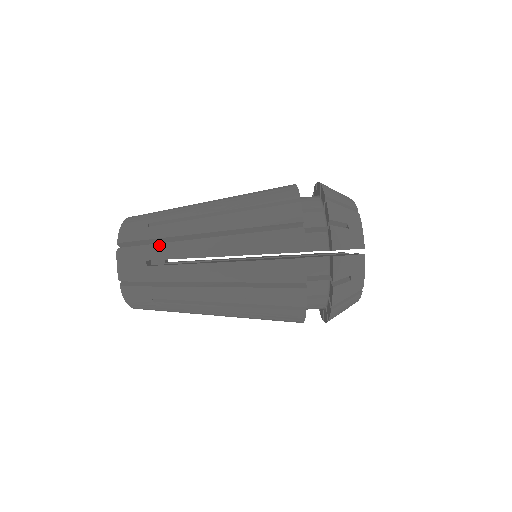
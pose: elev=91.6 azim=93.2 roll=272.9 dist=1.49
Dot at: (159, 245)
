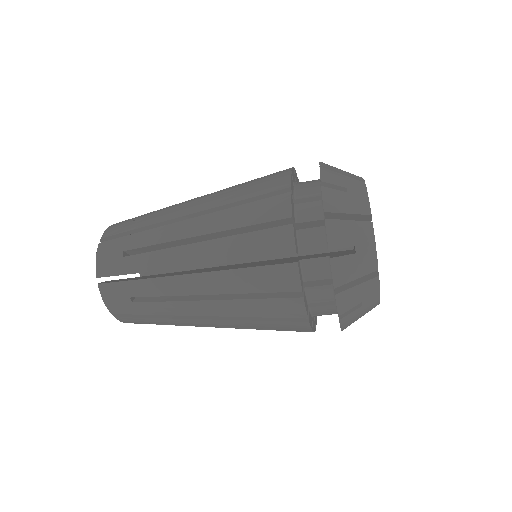
Dot at: occluded
